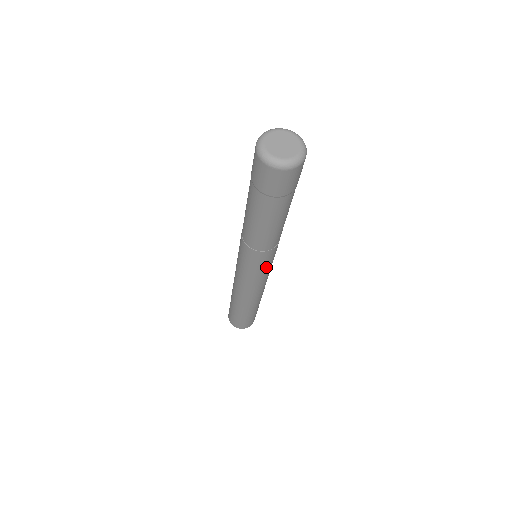
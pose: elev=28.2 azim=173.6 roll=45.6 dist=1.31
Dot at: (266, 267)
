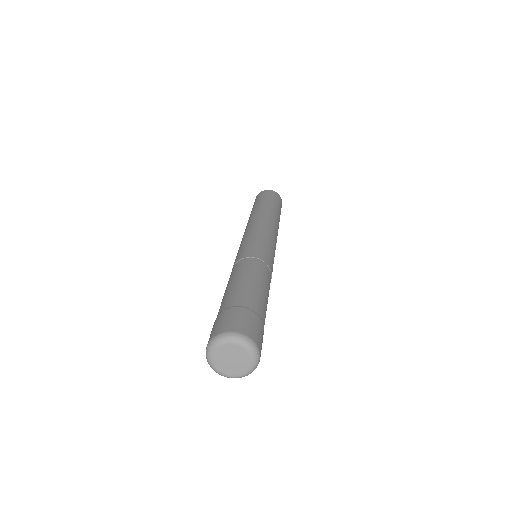
Dot at: occluded
